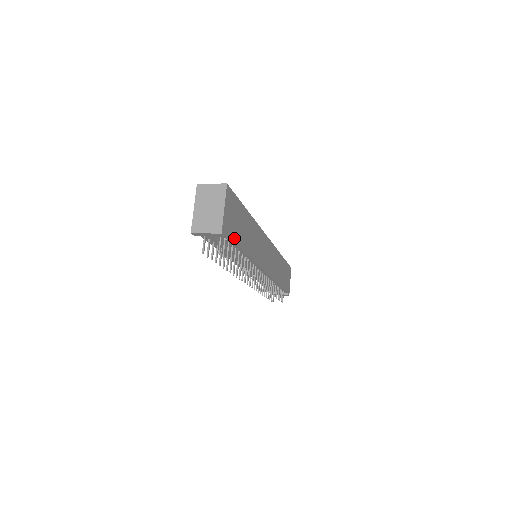
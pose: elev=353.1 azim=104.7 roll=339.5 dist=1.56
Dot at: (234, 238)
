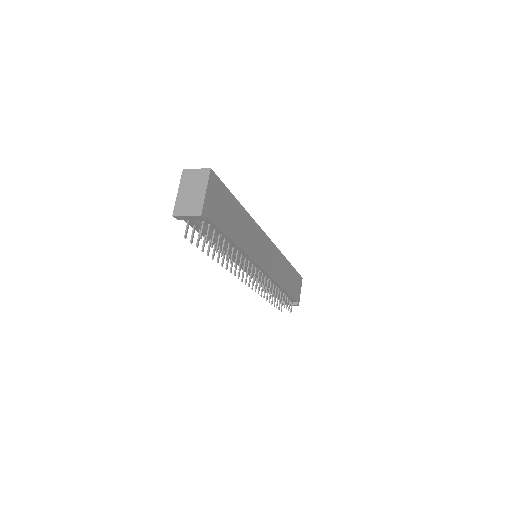
Dot at: (219, 225)
